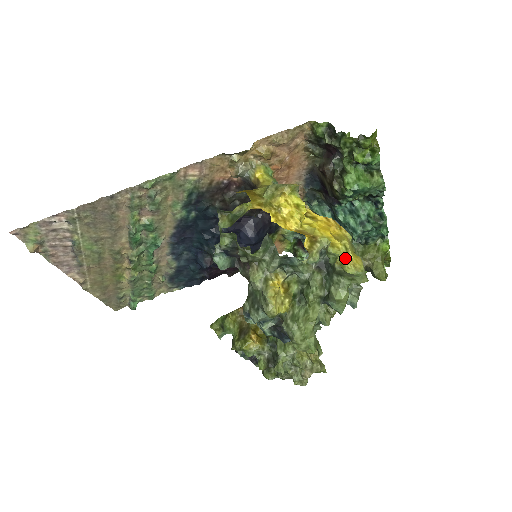
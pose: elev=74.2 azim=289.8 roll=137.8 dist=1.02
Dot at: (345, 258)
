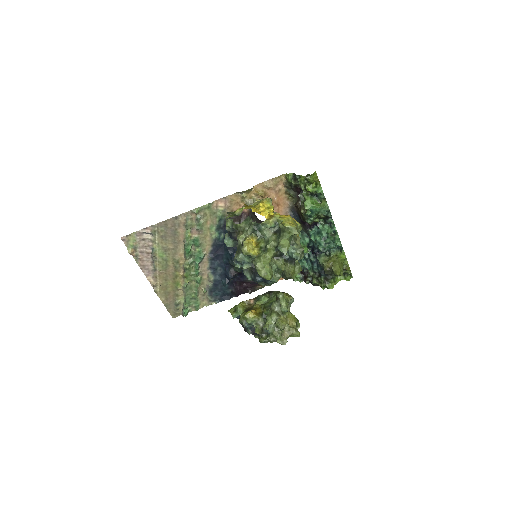
Dot at: (286, 222)
